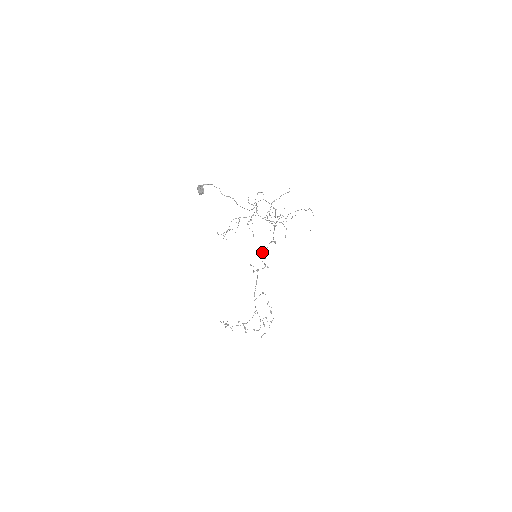
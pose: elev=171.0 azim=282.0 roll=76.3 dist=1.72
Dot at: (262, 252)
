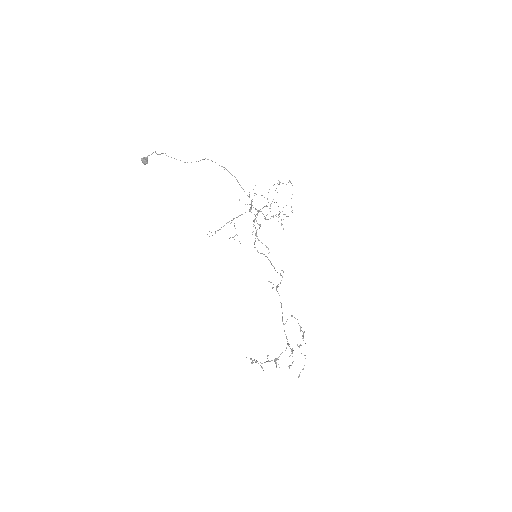
Dot at: (254, 243)
